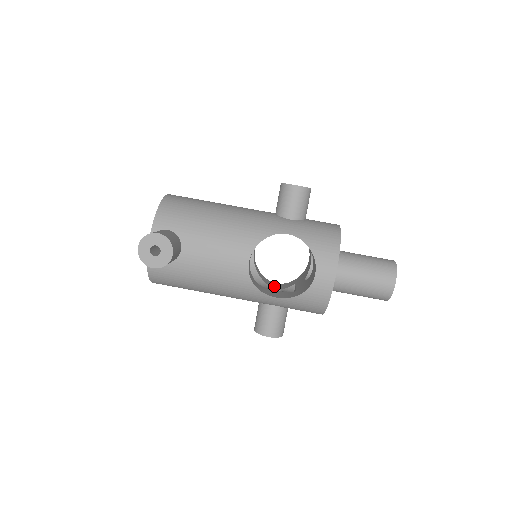
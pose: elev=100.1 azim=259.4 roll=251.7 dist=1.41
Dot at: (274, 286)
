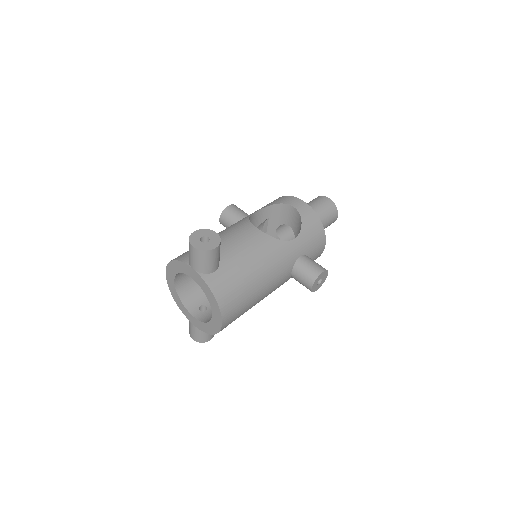
Dot at: occluded
